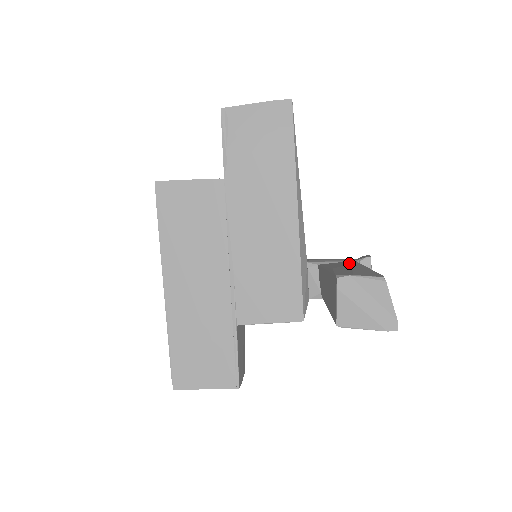
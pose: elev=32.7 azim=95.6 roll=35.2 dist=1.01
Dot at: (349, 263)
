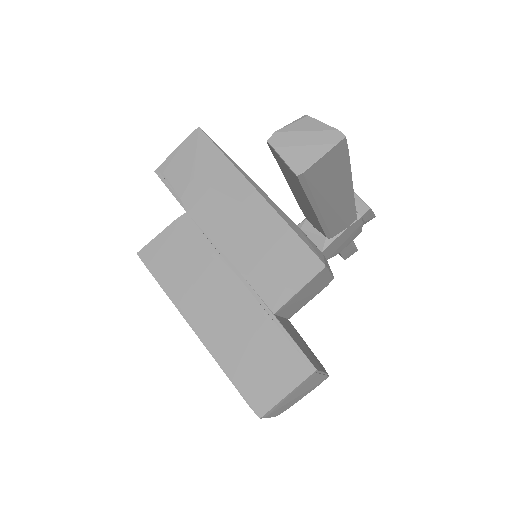
Dot at: occluded
